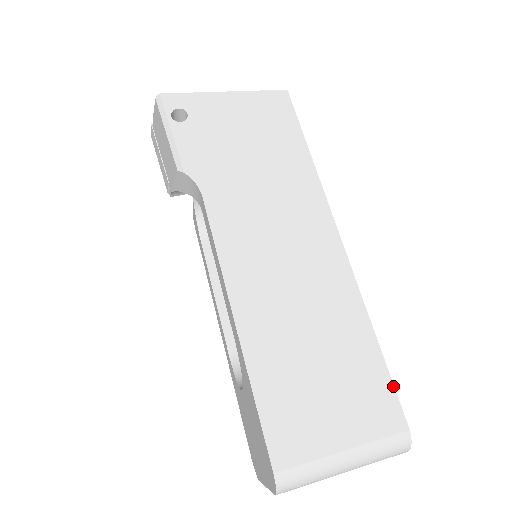
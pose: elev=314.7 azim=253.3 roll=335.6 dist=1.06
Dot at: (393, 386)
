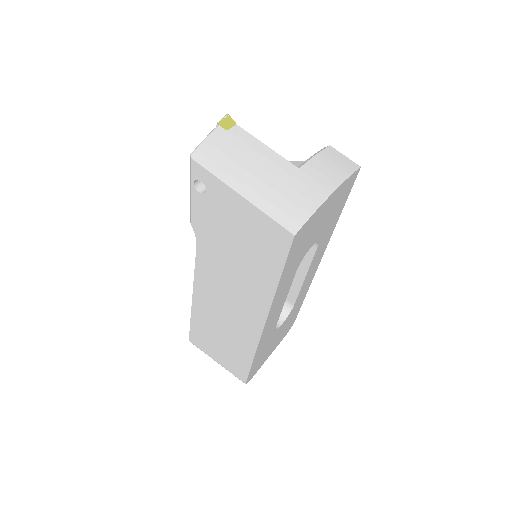
Dot at: (248, 374)
